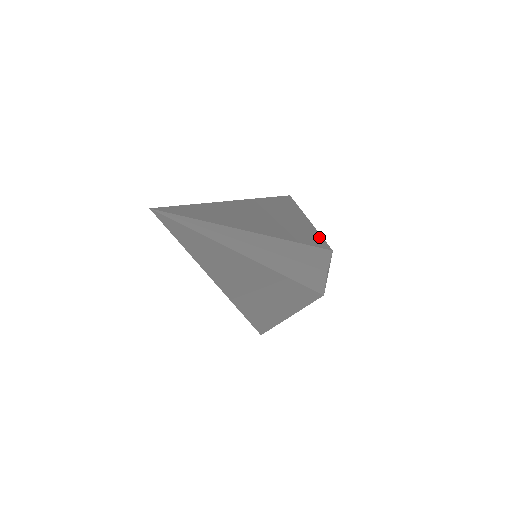
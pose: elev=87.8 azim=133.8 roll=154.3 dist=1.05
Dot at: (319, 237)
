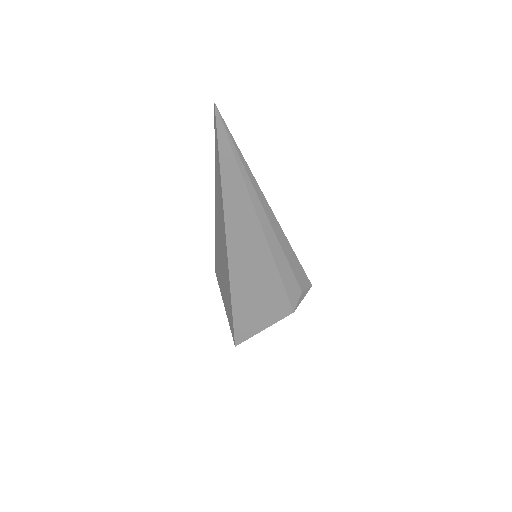
Dot at: occluded
